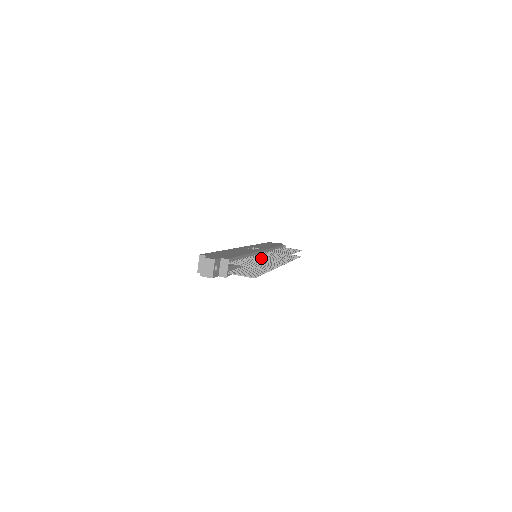
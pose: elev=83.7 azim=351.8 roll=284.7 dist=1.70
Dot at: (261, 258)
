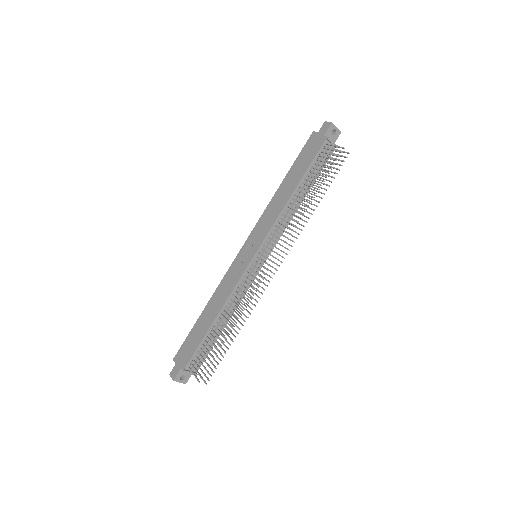
Dot at: occluded
